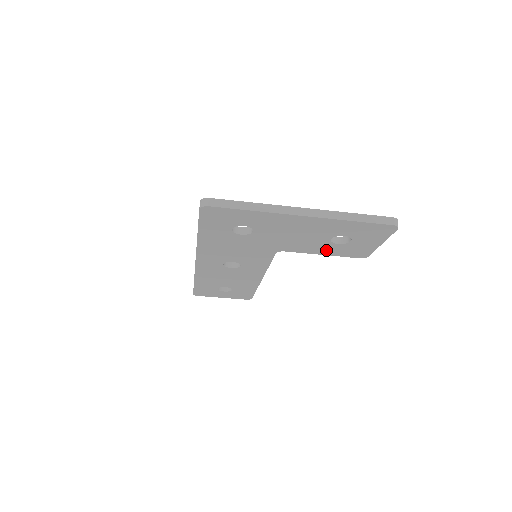
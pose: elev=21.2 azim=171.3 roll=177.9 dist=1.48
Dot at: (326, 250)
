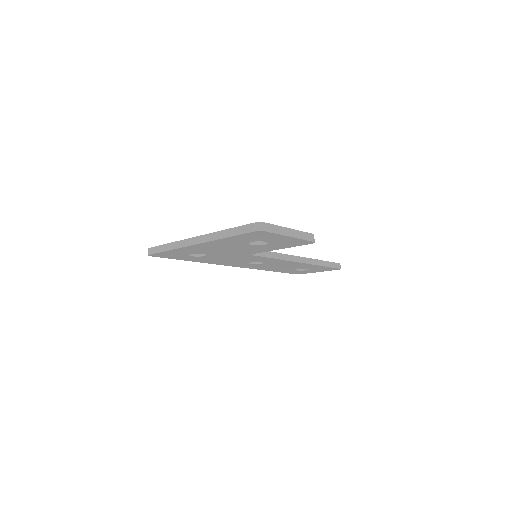
Dot at: (273, 247)
